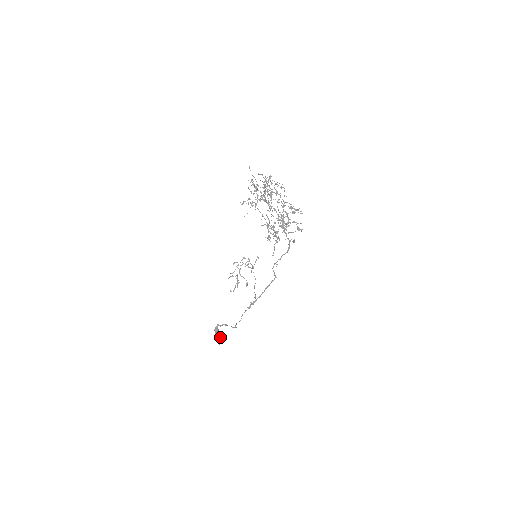
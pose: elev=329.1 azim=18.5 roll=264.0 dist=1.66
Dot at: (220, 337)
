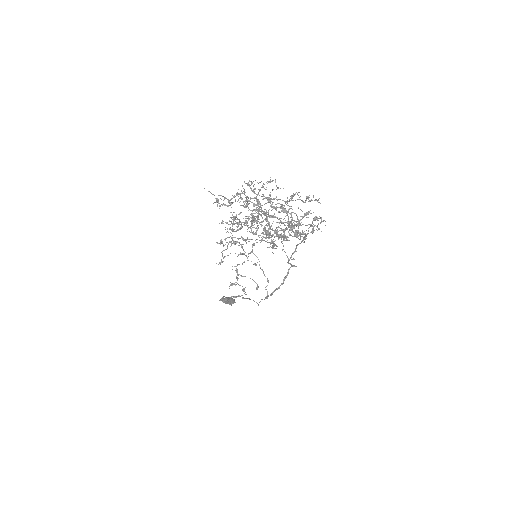
Dot at: (230, 303)
